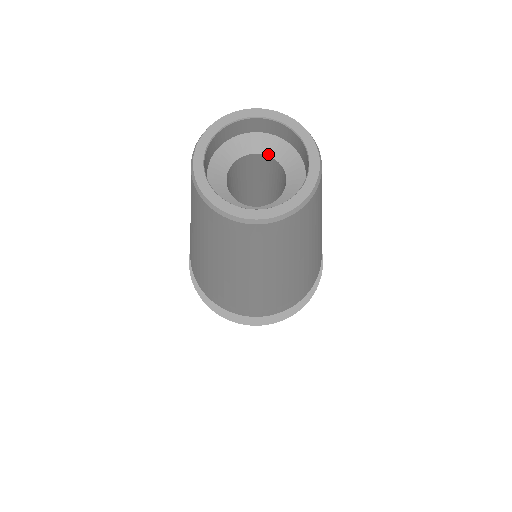
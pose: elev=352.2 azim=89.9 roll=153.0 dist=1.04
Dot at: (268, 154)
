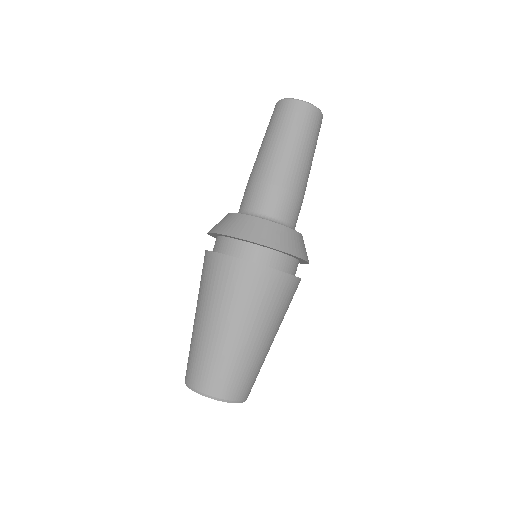
Dot at: occluded
